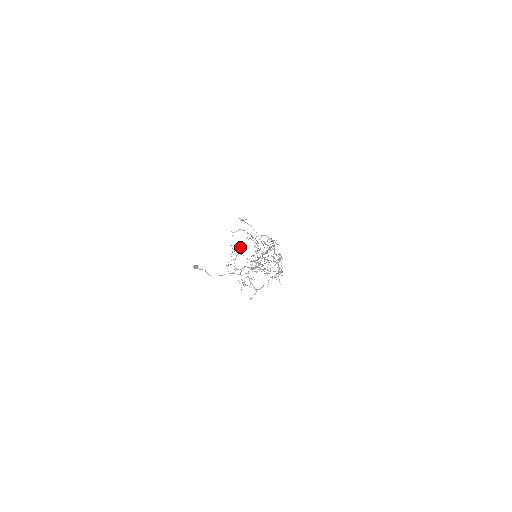
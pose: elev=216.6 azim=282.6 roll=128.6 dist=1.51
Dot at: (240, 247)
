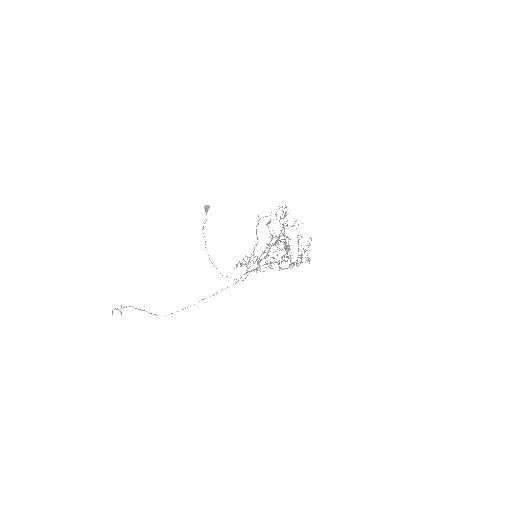
Dot at: (280, 219)
